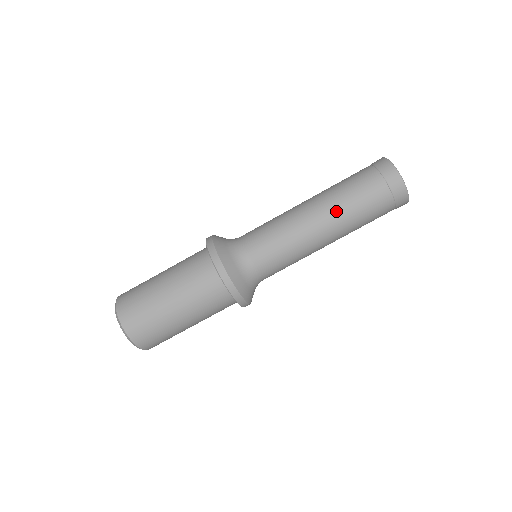
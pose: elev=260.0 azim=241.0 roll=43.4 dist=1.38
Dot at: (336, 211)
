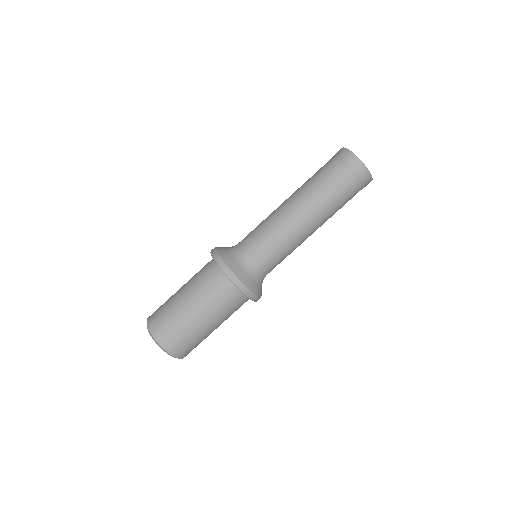
Dot at: (308, 196)
